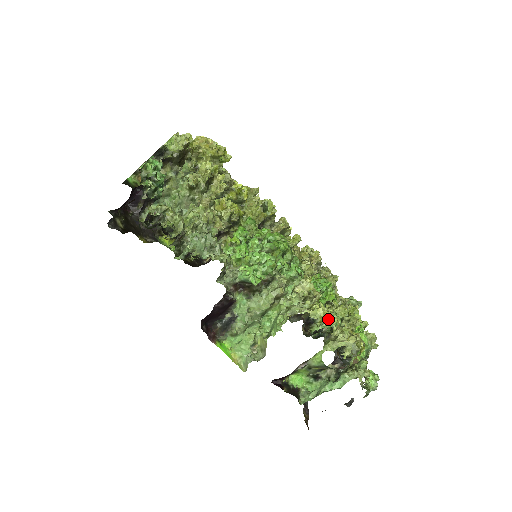
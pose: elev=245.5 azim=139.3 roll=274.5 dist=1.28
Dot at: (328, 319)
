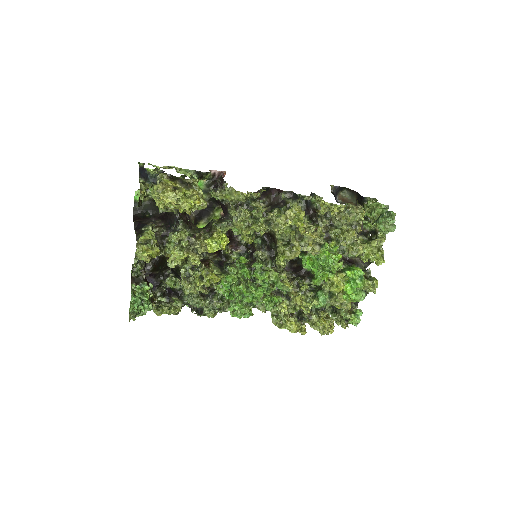
Dot at: (309, 312)
